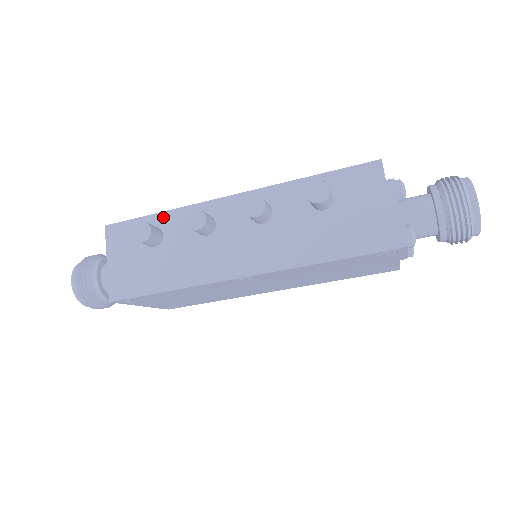
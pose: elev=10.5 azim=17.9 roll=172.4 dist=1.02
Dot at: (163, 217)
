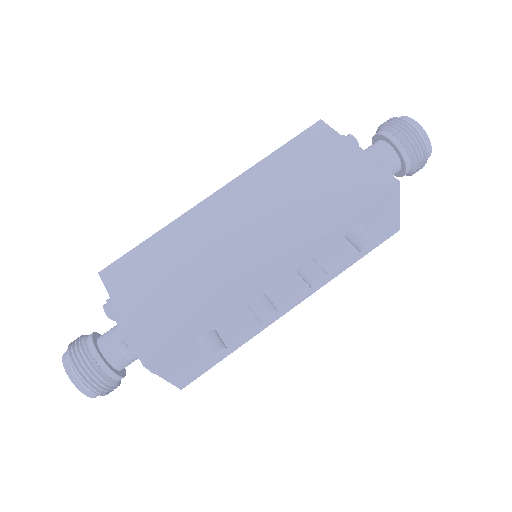
Dot at: (211, 322)
